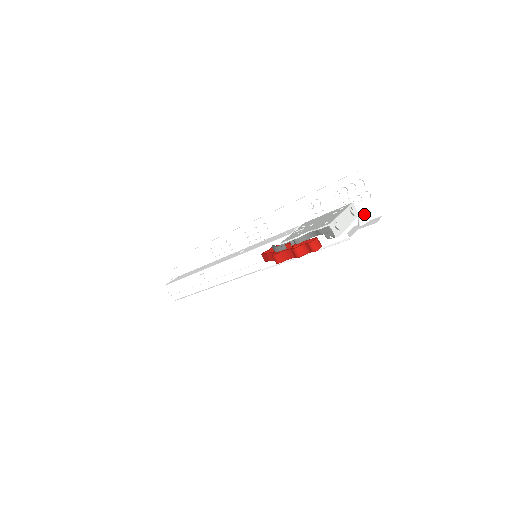
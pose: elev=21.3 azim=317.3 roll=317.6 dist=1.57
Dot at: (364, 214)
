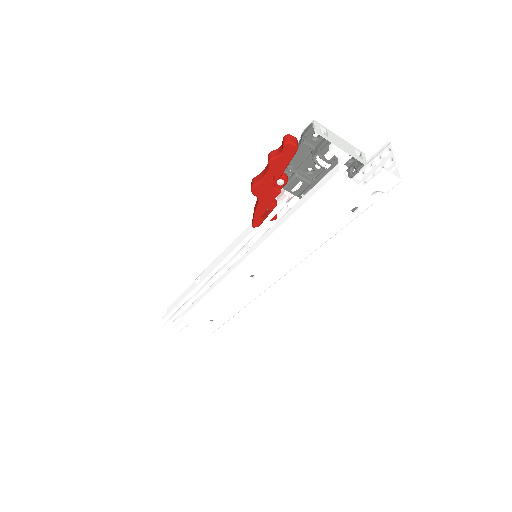
Dot at: occluded
